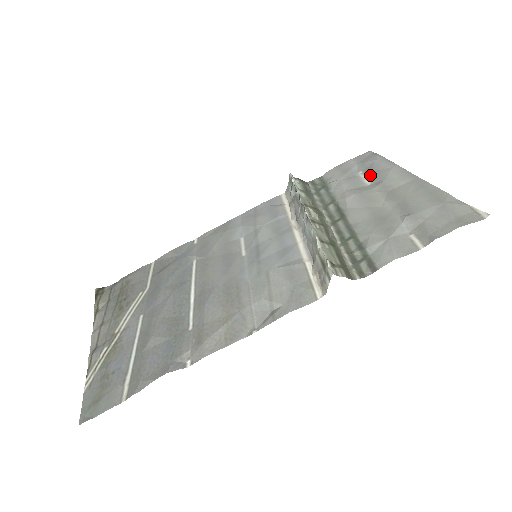
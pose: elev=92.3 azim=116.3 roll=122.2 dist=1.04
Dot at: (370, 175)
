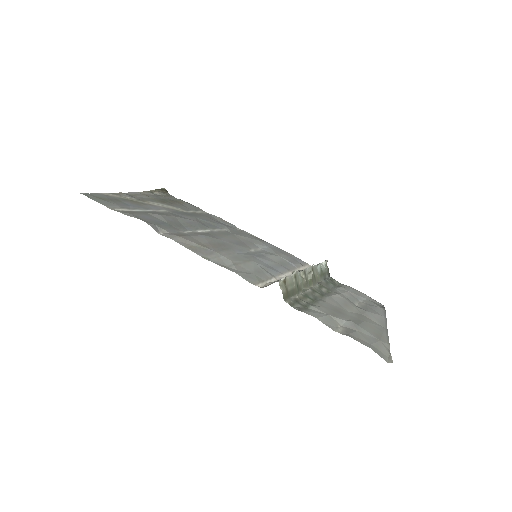
Dot at: (366, 306)
